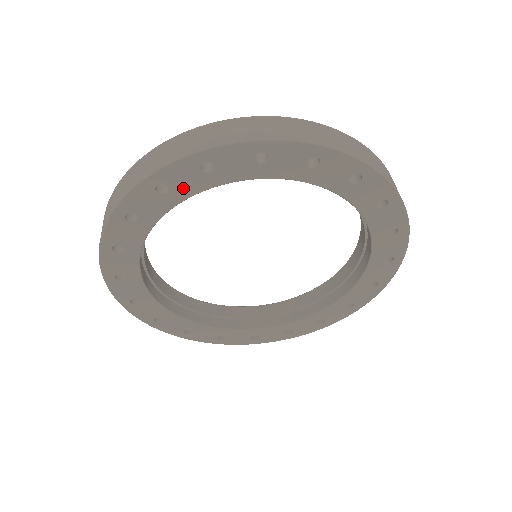
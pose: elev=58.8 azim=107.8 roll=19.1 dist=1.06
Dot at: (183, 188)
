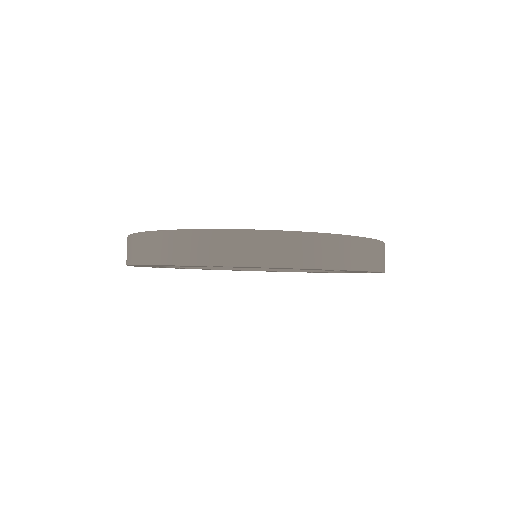
Dot at: occluded
